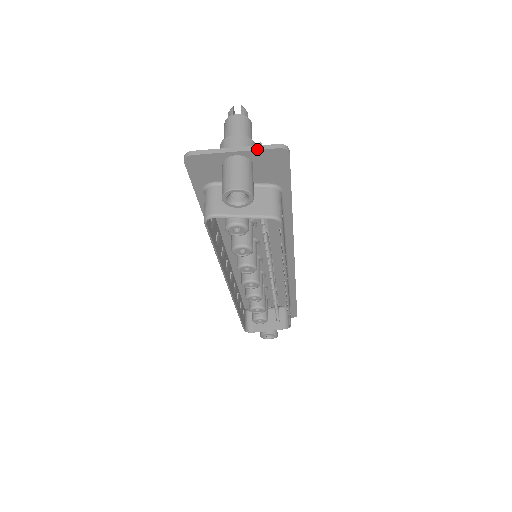
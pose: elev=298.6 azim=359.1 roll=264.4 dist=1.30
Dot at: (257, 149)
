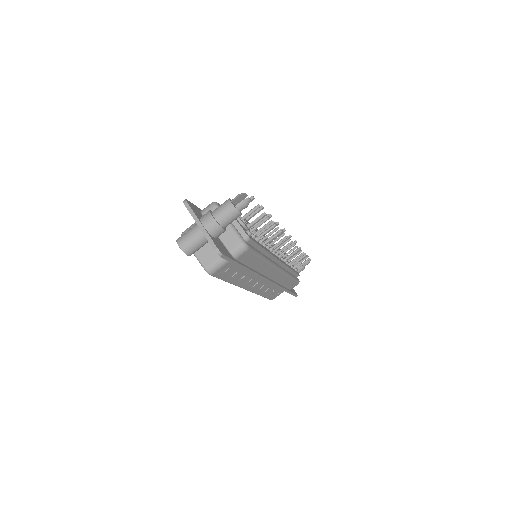
Dot at: (207, 238)
